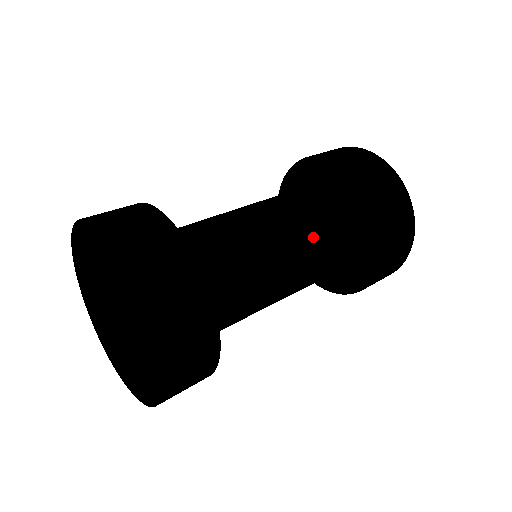
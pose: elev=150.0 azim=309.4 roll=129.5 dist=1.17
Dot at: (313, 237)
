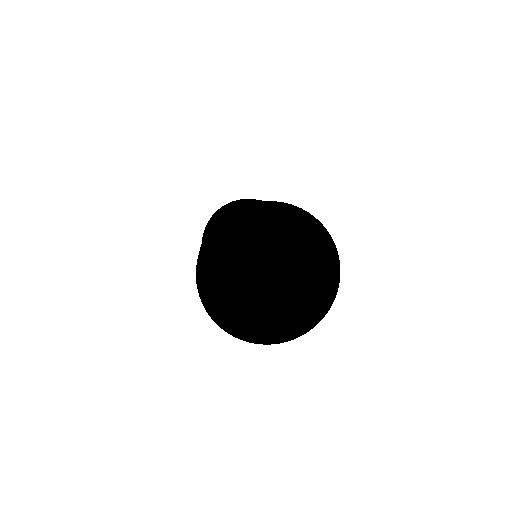
Dot at: occluded
